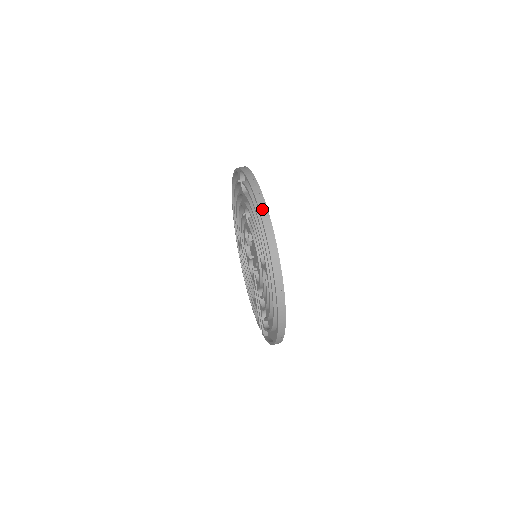
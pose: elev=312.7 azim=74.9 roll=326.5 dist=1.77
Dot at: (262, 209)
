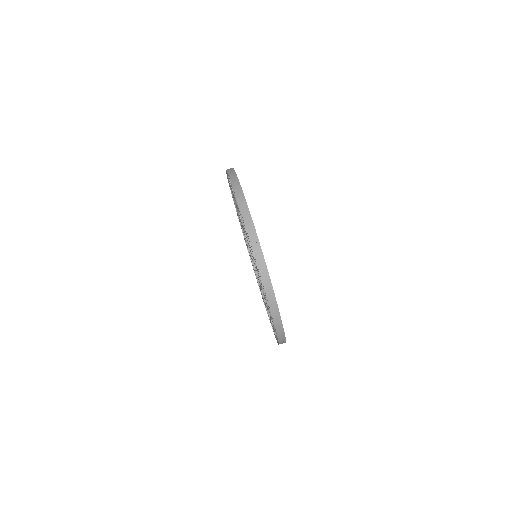
Dot at: (244, 212)
